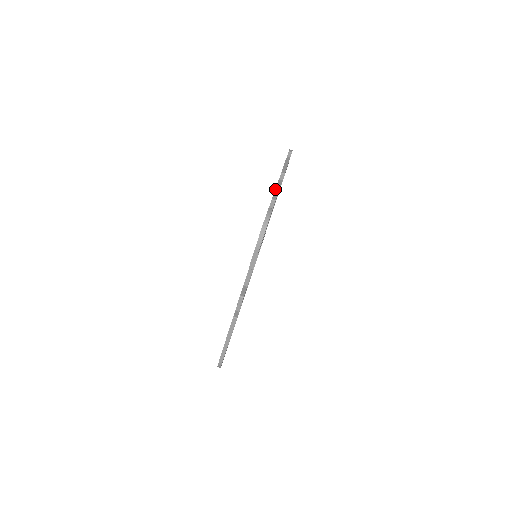
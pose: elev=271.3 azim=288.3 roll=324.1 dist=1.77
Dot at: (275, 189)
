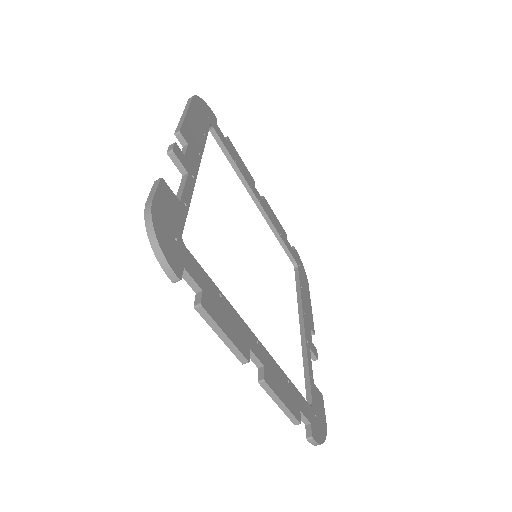
Dot at: occluded
